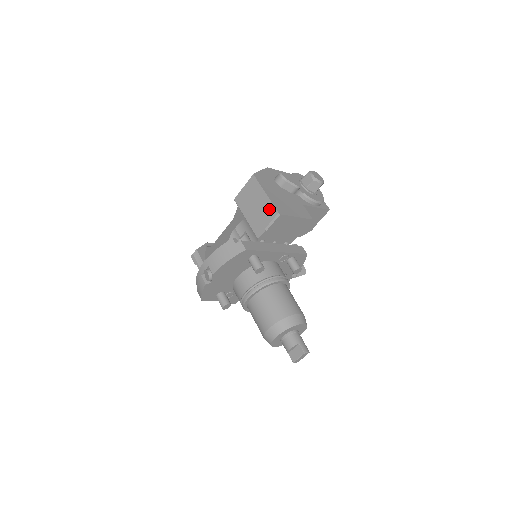
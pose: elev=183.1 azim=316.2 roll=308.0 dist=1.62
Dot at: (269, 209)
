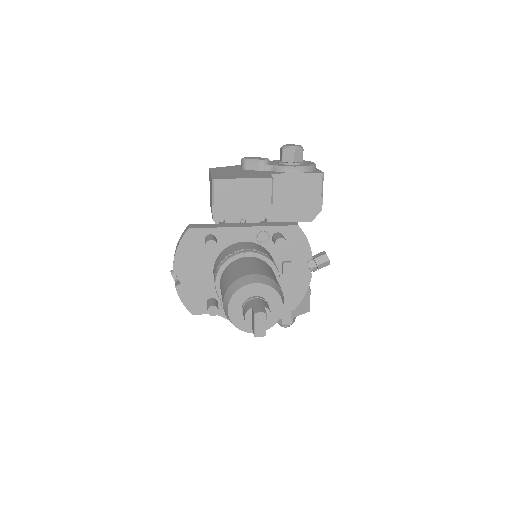
Dot at: occluded
